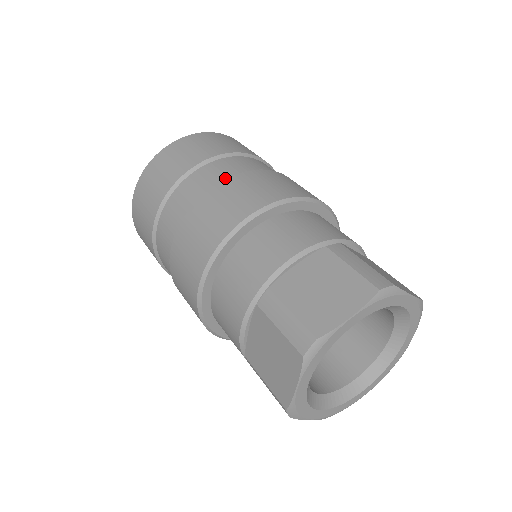
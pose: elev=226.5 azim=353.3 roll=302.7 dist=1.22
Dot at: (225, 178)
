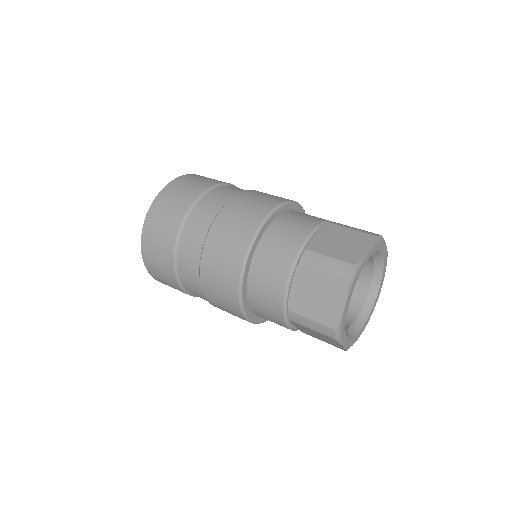
Dot at: (201, 246)
